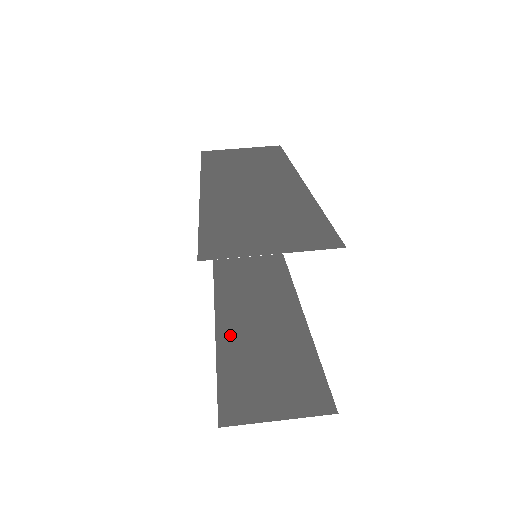
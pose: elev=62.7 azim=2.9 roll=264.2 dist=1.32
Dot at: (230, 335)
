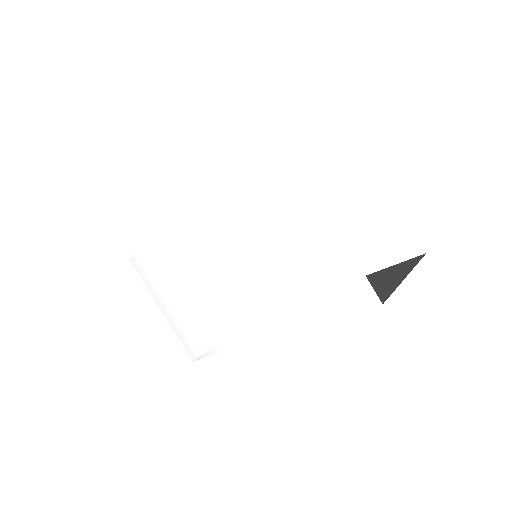
Dot at: occluded
